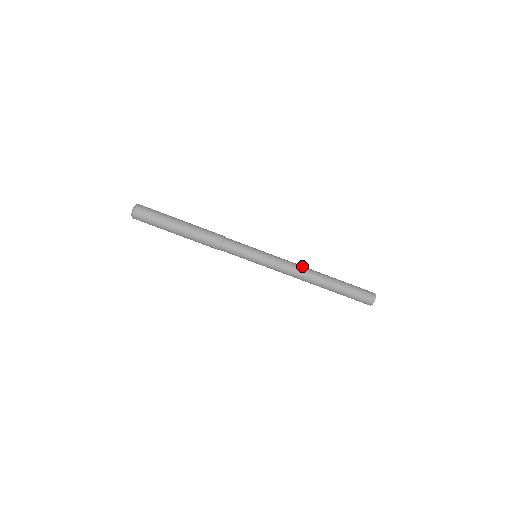
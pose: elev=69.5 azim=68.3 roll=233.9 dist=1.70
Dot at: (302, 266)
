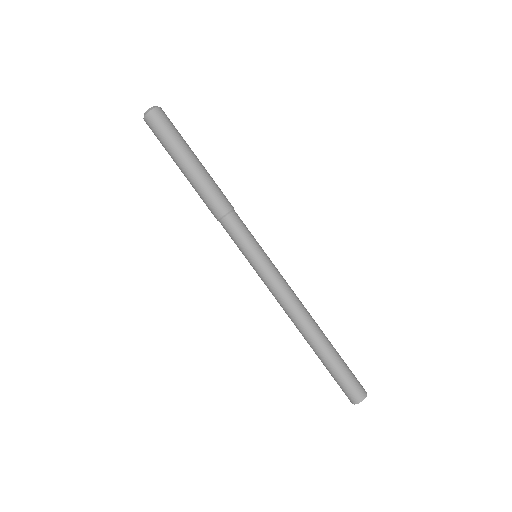
Dot at: (301, 304)
